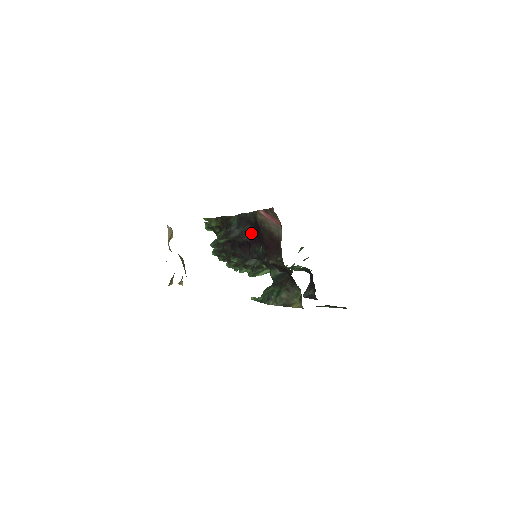
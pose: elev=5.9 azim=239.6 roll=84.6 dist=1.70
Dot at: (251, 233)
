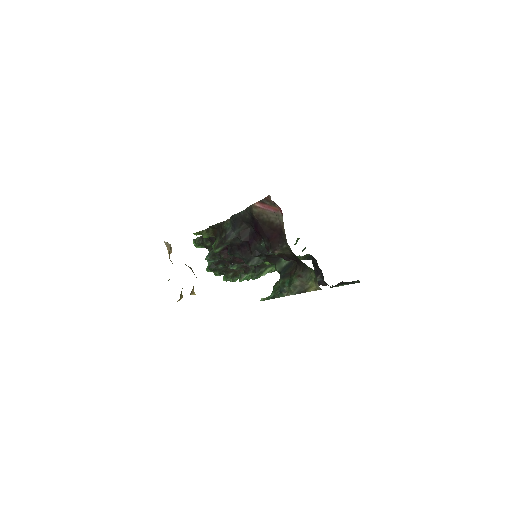
Dot at: (248, 231)
